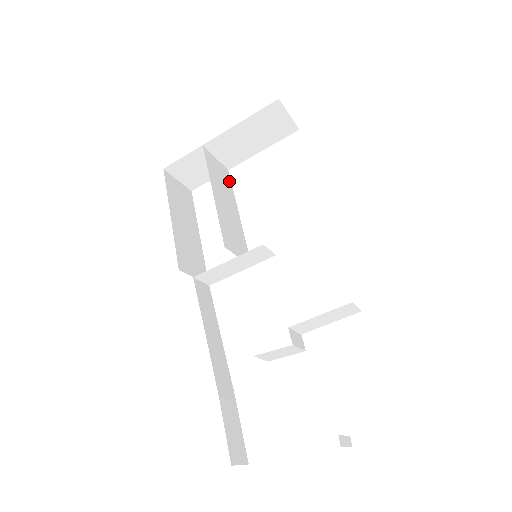
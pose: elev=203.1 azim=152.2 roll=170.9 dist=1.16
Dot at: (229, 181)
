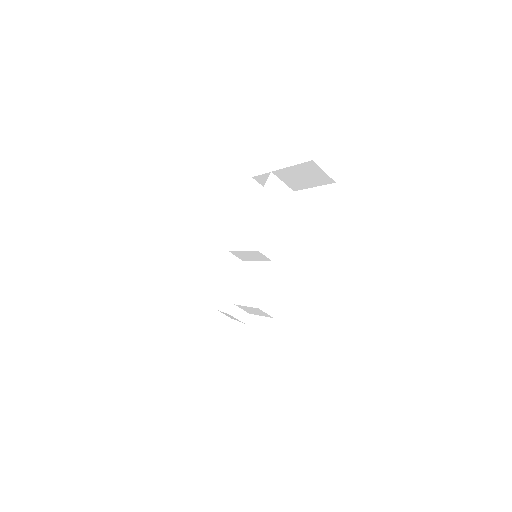
Dot at: (287, 200)
